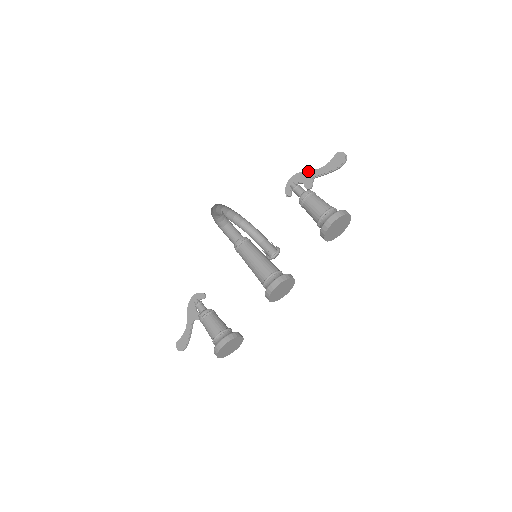
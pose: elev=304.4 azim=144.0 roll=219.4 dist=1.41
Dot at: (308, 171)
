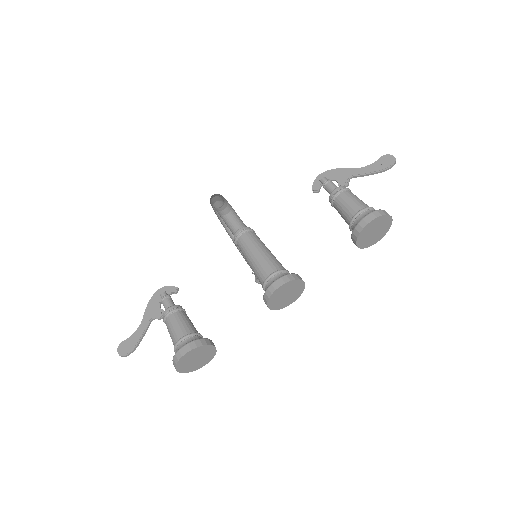
Dot at: (345, 168)
